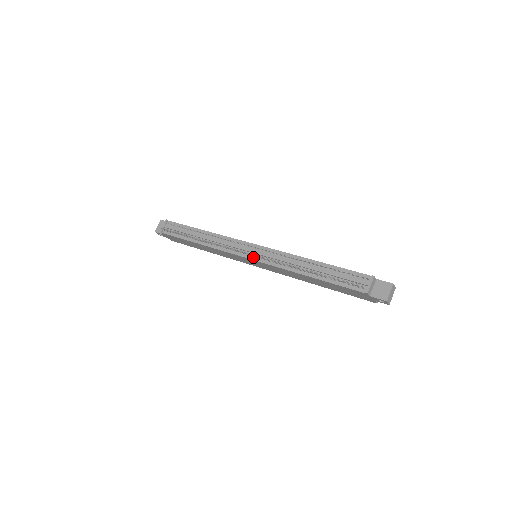
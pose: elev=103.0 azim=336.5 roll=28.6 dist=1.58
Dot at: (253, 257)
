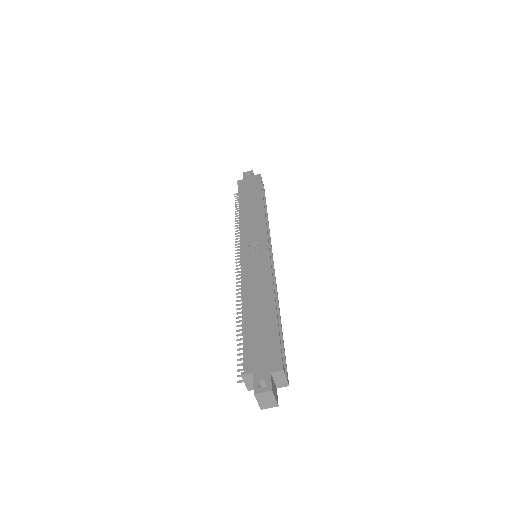
Dot at: occluded
